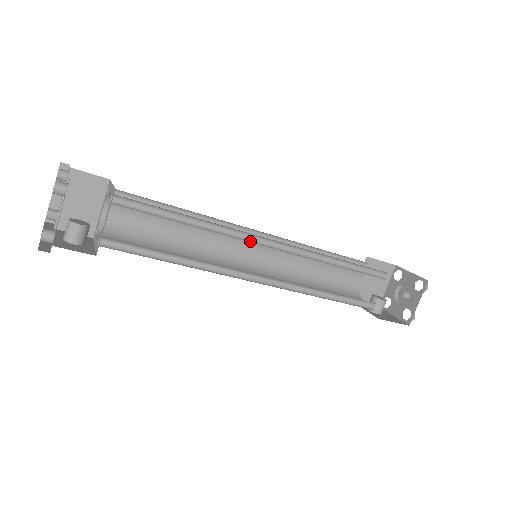
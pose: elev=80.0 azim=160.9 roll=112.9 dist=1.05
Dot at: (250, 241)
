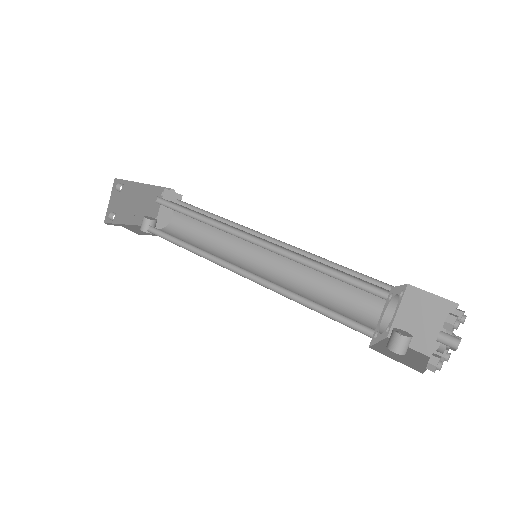
Dot at: (238, 236)
